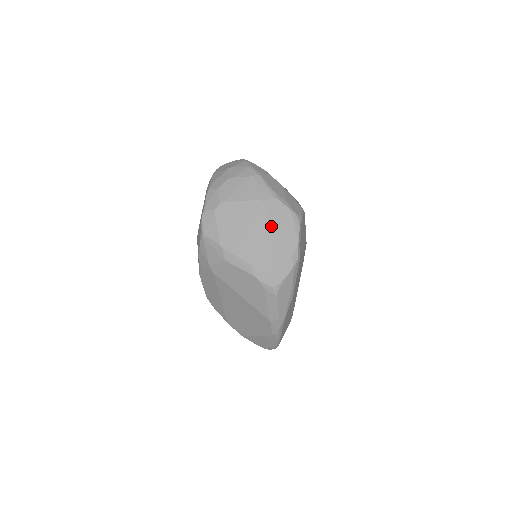
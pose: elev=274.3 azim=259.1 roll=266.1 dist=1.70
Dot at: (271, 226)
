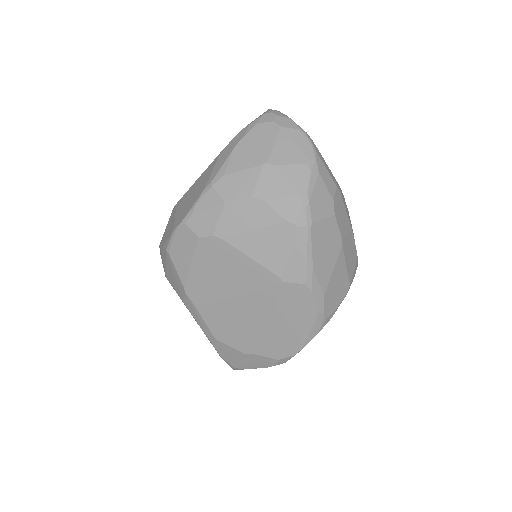
Dot at: (272, 318)
